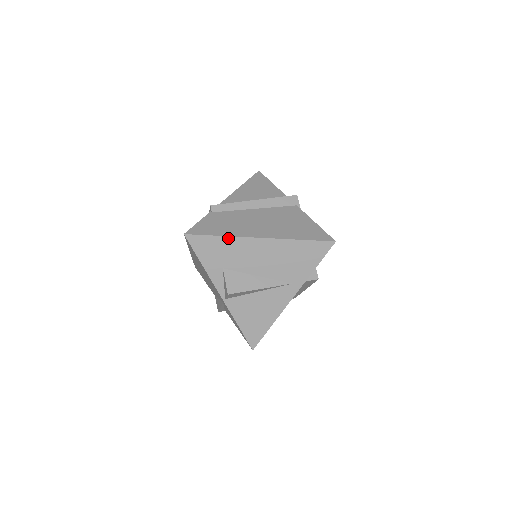
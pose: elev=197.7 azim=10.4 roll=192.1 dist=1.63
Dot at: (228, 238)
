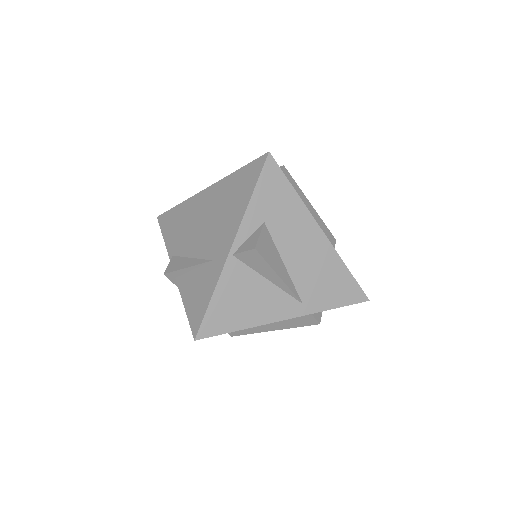
Dot at: (299, 200)
